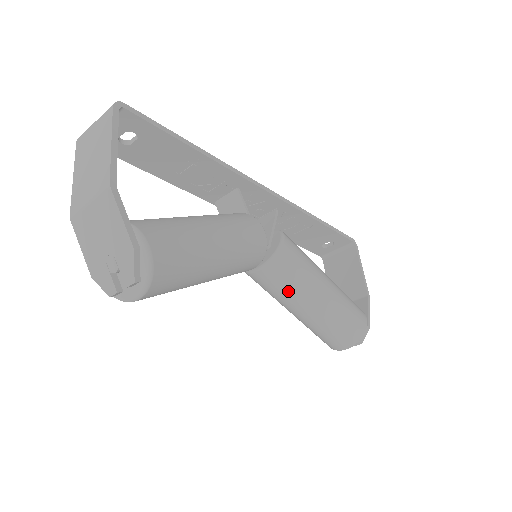
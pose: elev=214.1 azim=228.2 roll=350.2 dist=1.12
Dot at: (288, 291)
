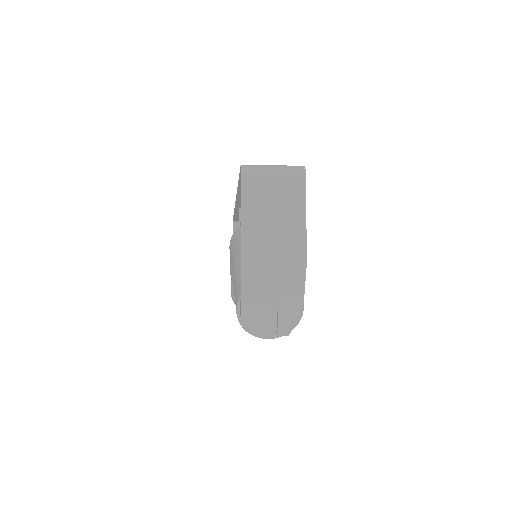
Dot at: occluded
